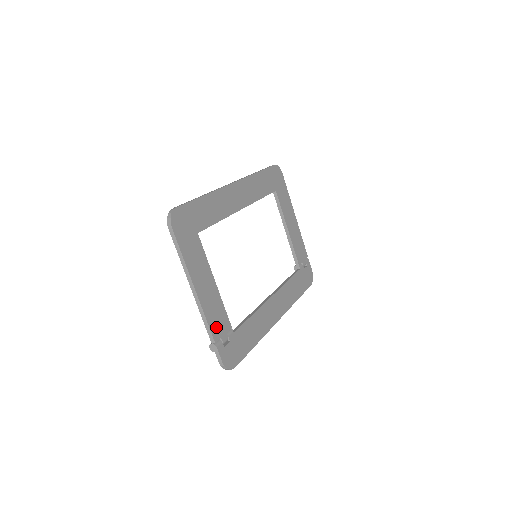
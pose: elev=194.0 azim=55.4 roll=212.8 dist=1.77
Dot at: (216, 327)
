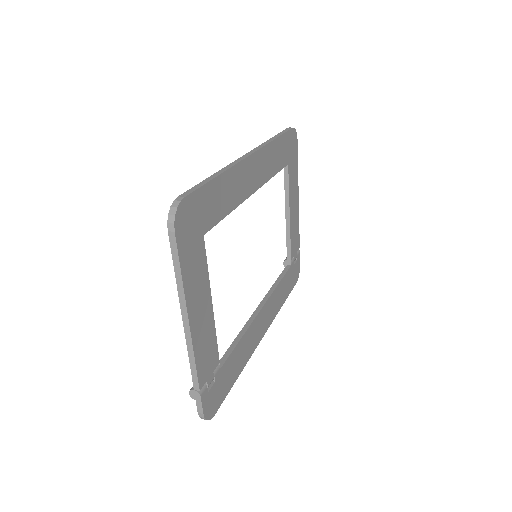
Dot at: (204, 368)
